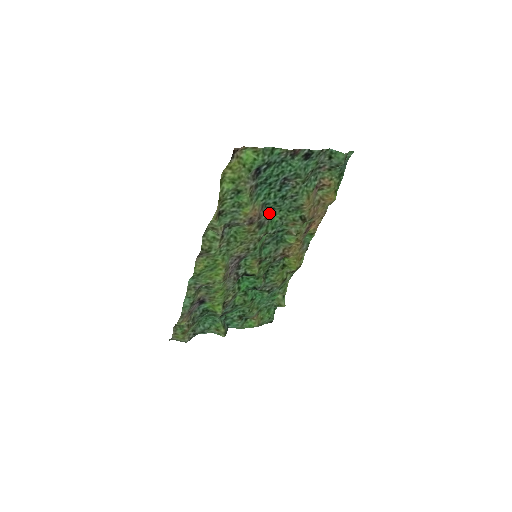
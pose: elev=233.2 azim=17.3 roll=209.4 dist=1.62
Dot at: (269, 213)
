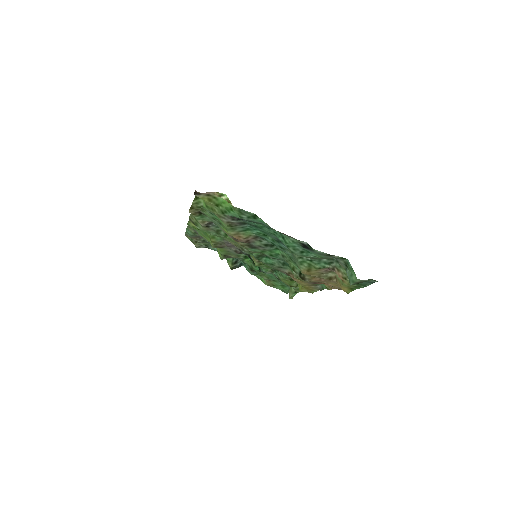
Dot at: (268, 244)
